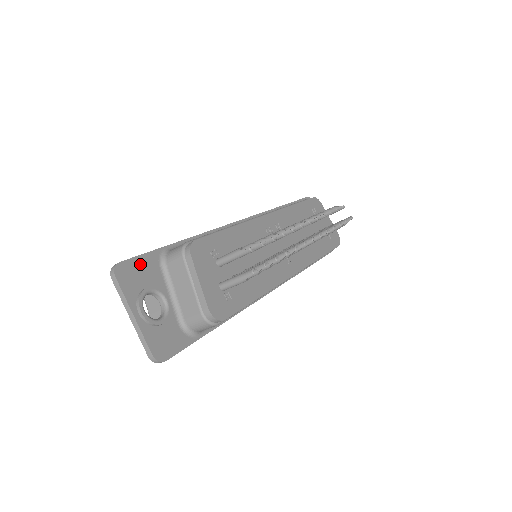
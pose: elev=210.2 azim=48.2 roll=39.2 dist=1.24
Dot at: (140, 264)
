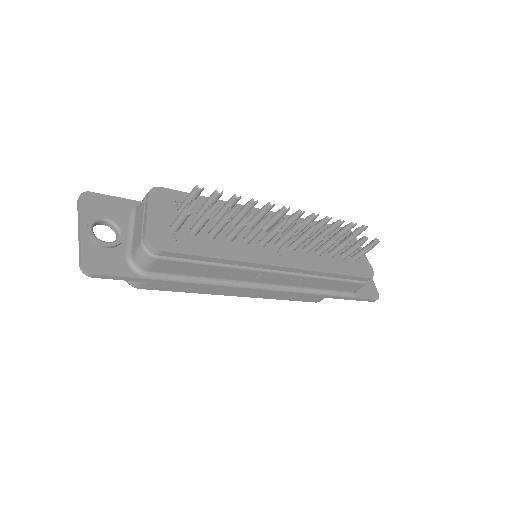
Dot at: (110, 201)
